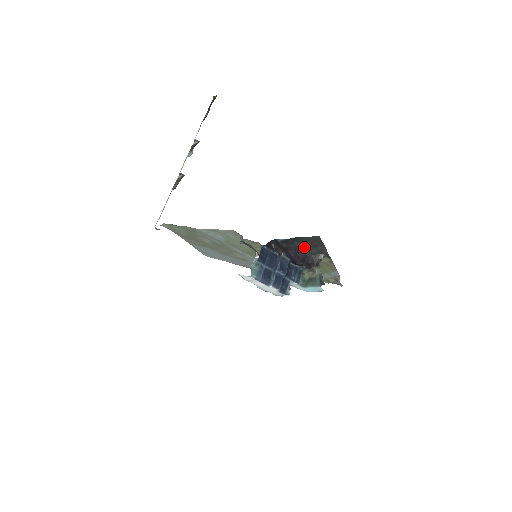
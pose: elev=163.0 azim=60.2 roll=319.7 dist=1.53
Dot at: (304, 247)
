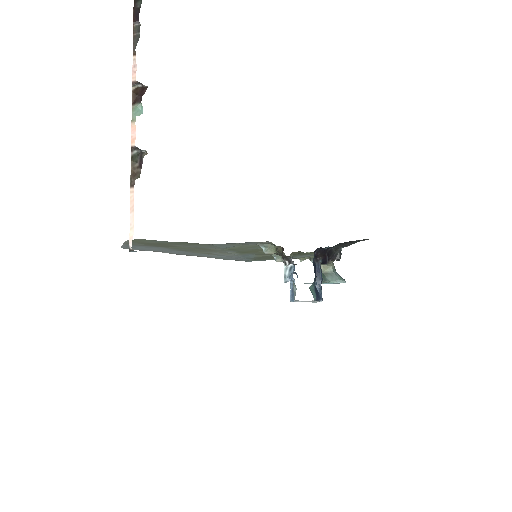
Dot at: (336, 246)
